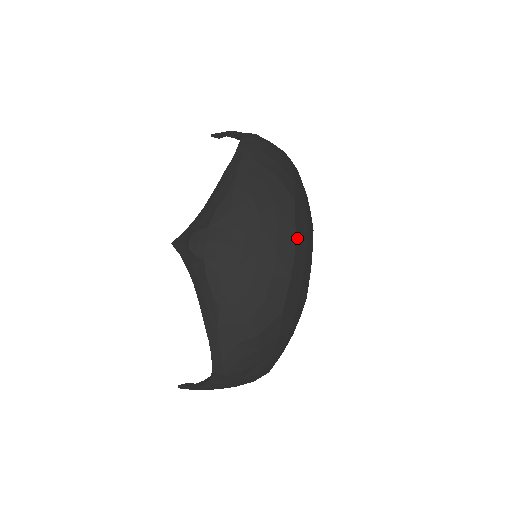
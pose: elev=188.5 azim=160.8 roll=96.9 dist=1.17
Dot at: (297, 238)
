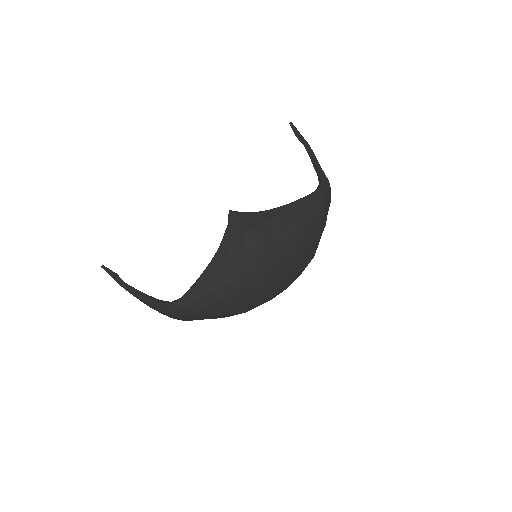
Dot at: occluded
